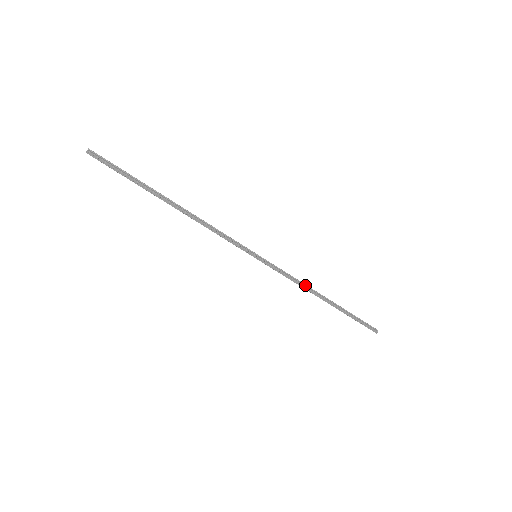
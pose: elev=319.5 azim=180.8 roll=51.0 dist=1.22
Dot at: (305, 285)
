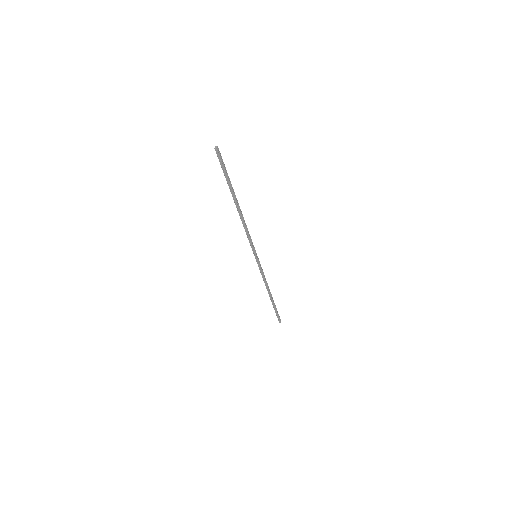
Dot at: (267, 283)
